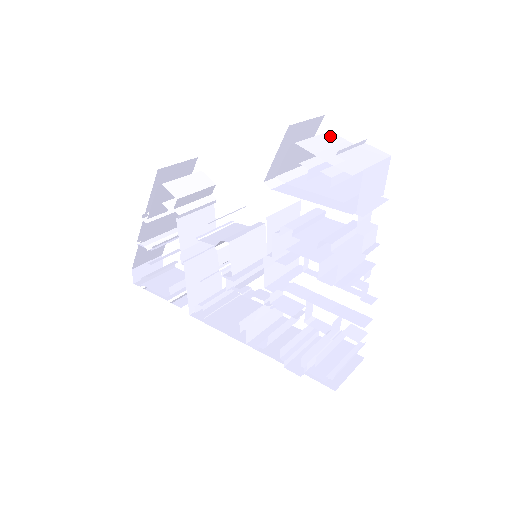
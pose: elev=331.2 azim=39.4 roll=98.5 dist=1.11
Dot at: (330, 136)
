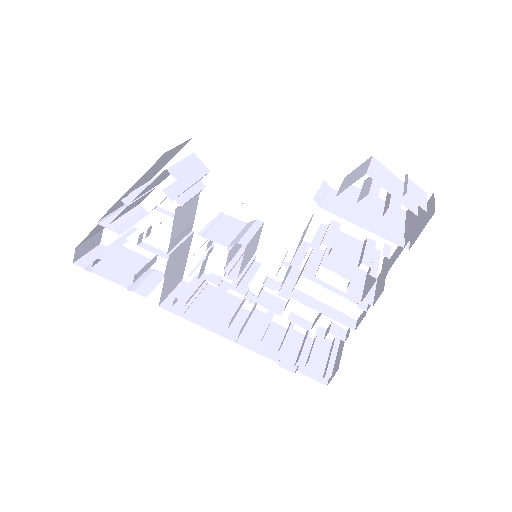
Dot at: (377, 163)
